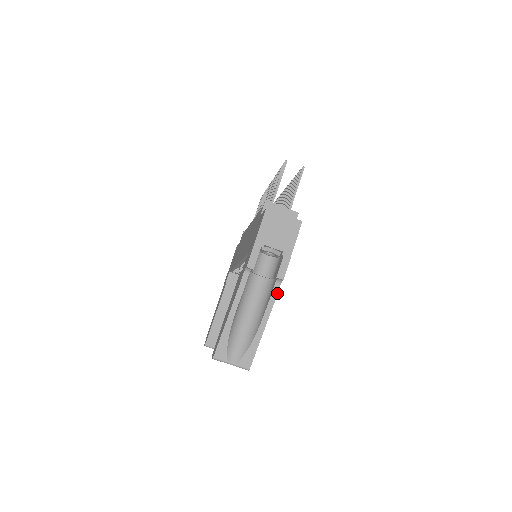
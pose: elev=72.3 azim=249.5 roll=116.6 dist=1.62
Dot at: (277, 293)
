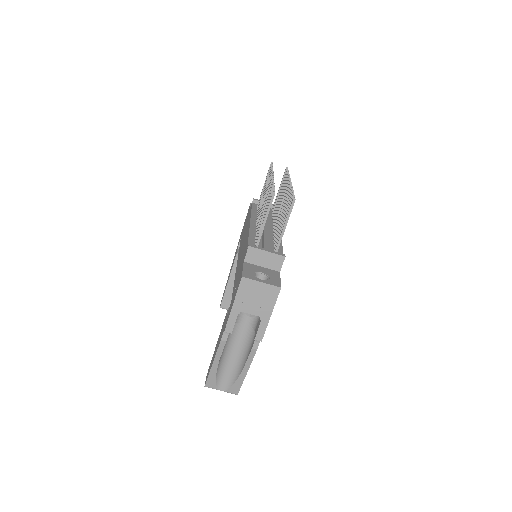
Dot at: (257, 348)
